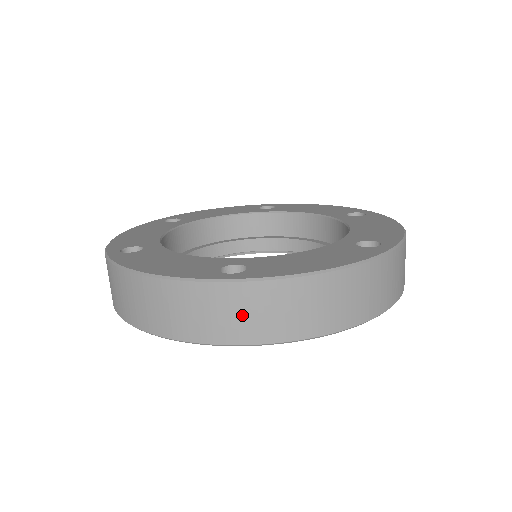
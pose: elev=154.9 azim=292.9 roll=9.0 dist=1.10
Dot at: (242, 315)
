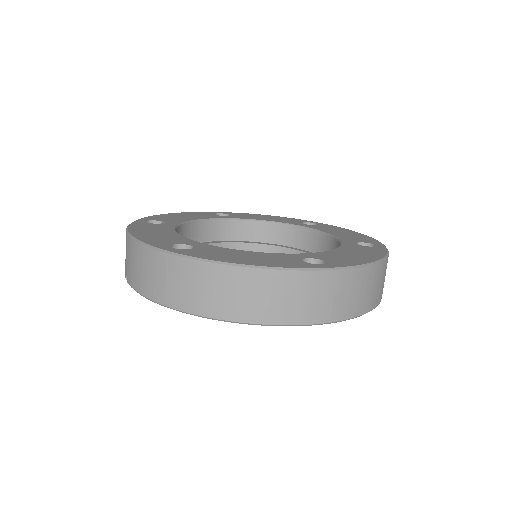
Dot at: (332, 297)
